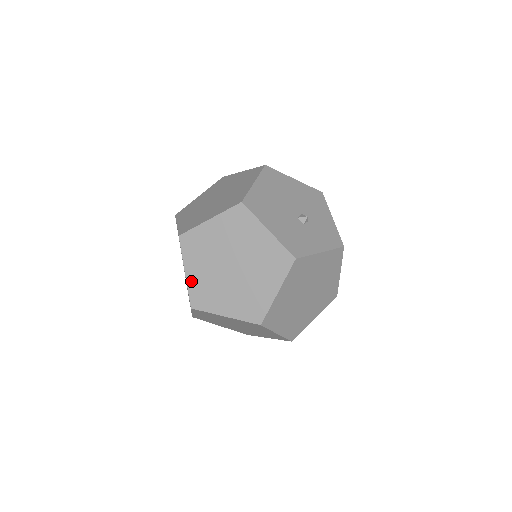
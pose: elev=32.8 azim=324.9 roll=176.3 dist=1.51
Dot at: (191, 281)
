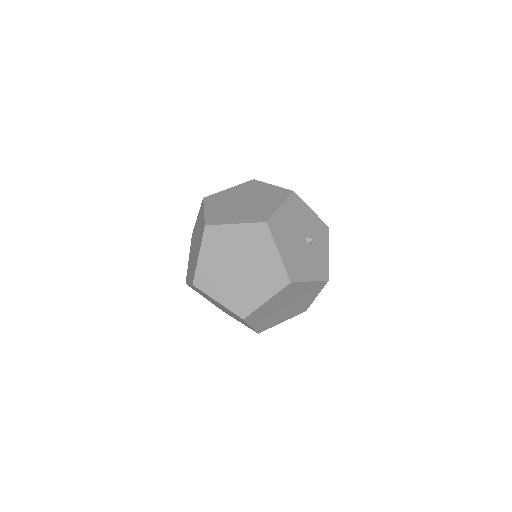
Dot at: (257, 327)
